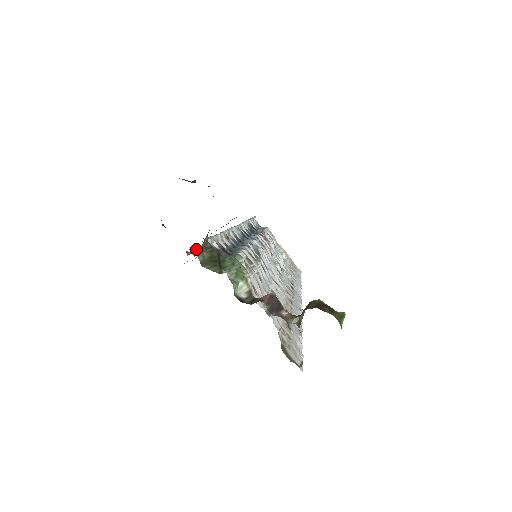
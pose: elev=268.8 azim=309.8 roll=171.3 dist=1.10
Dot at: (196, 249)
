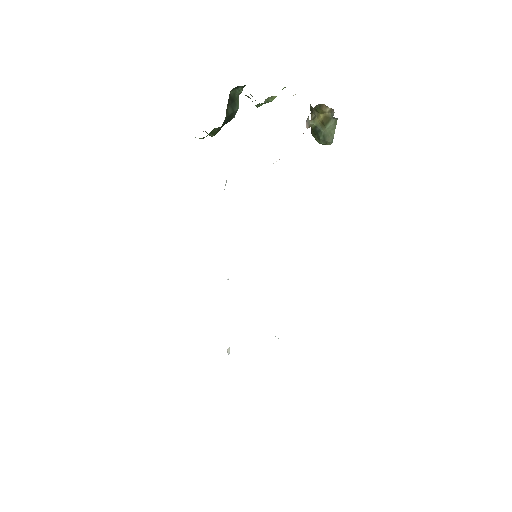
Dot at: occluded
